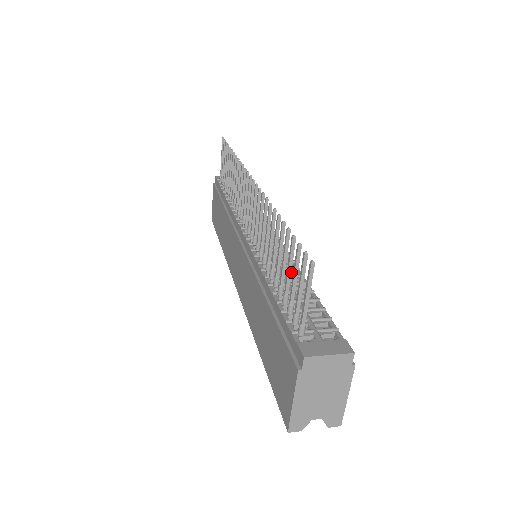
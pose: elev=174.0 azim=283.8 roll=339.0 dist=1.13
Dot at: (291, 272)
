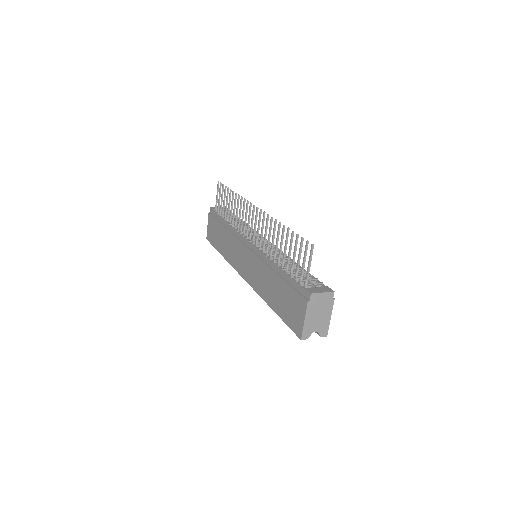
Dot at: occluded
